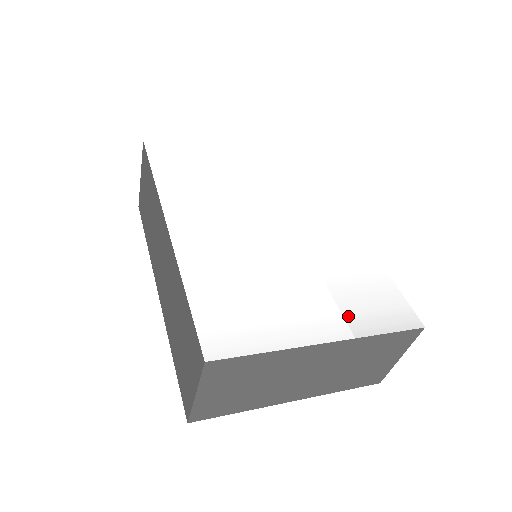
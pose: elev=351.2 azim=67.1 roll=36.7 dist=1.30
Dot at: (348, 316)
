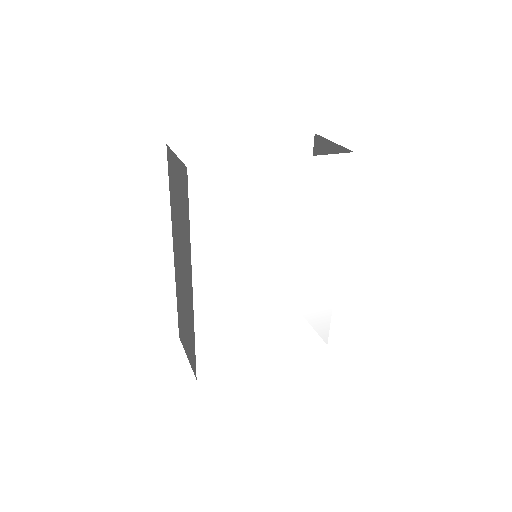
Dot at: (287, 344)
